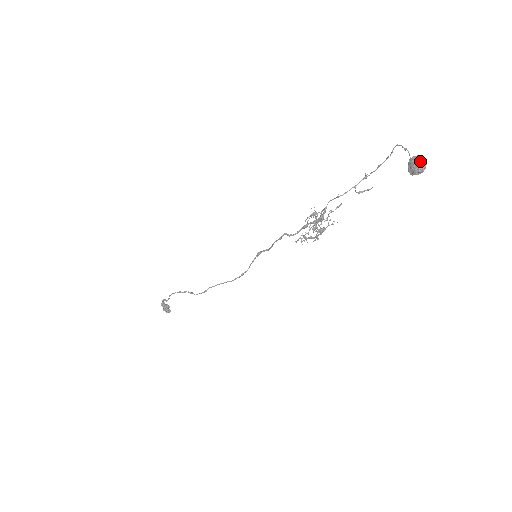
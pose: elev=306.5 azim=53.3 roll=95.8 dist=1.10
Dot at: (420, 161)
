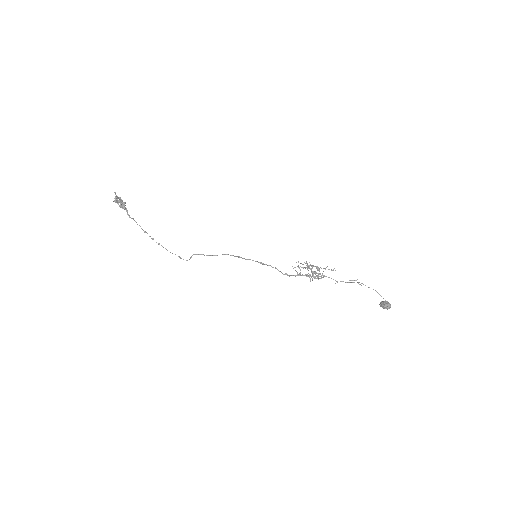
Dot at: occluded
